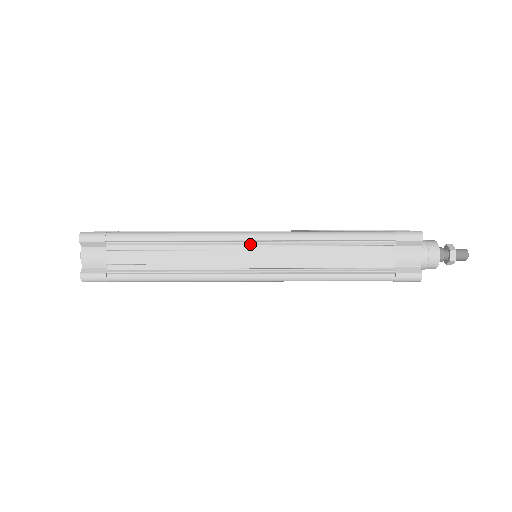
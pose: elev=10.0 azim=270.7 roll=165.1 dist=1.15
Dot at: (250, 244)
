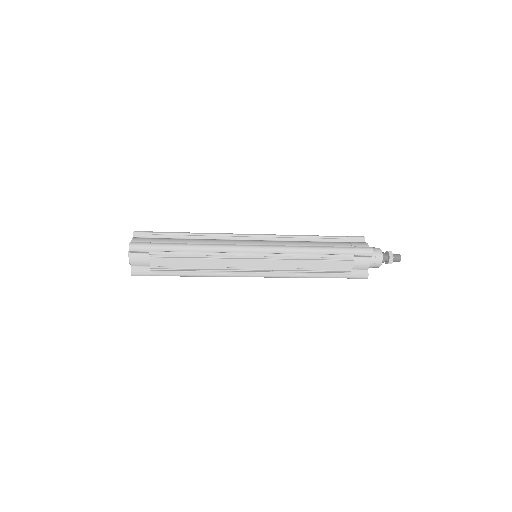
Dot at: (254, 255)
